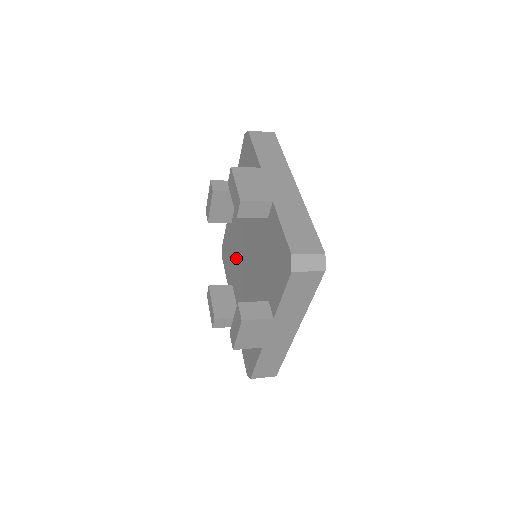
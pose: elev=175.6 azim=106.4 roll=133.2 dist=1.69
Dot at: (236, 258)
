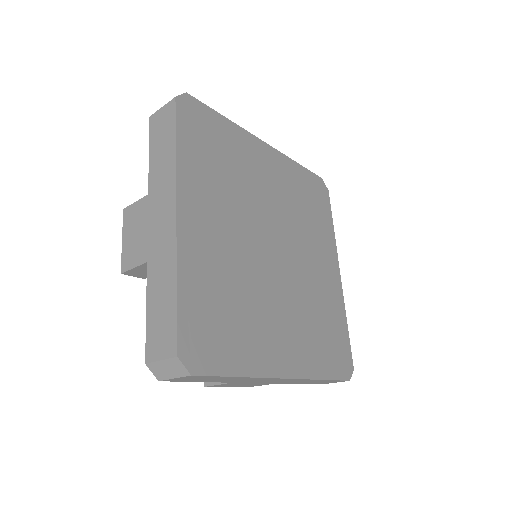
Dot at: occluded
